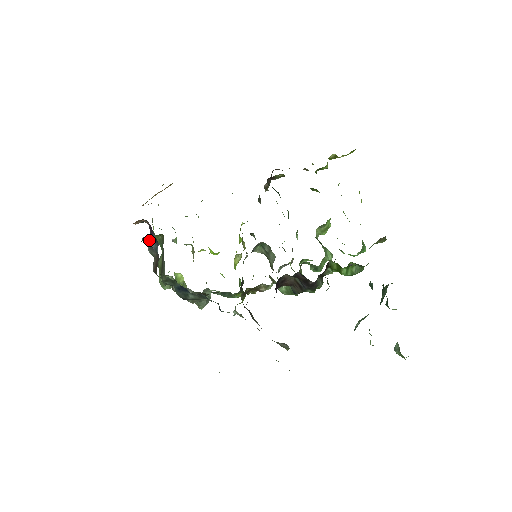
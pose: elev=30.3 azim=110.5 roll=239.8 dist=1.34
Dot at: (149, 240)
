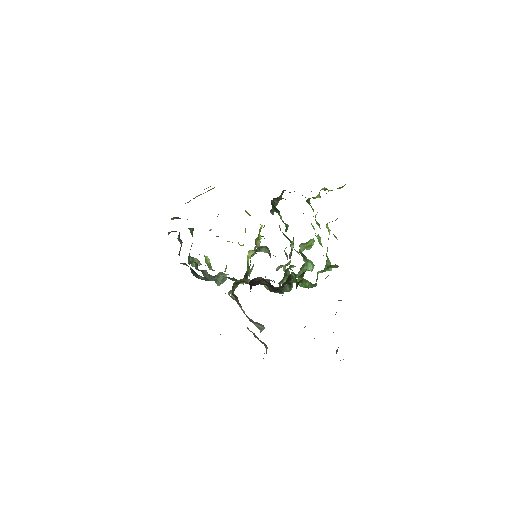
Dot at: (179, 232)
